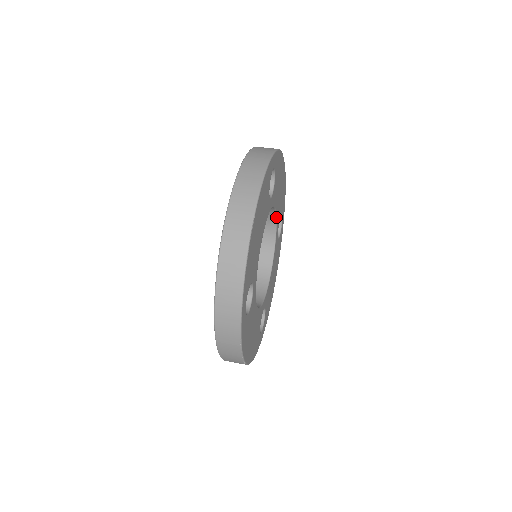
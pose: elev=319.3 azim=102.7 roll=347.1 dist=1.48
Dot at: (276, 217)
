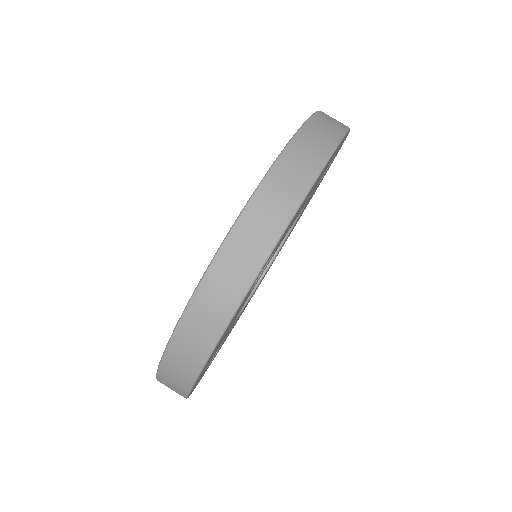
Dot at: occluded
